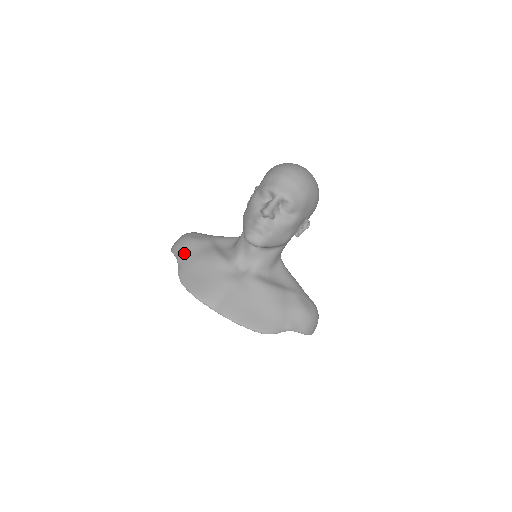
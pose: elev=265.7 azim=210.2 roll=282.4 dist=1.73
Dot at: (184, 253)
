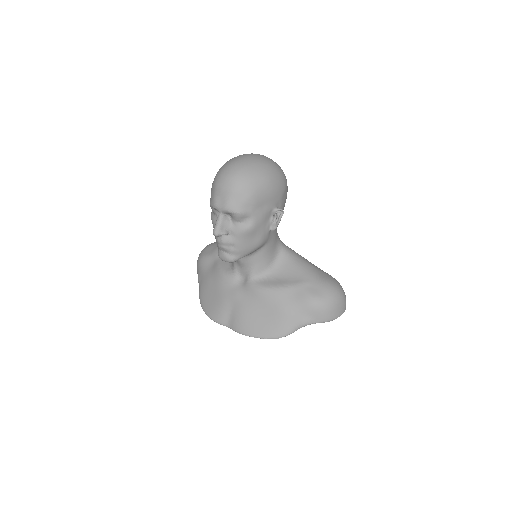
Dot at: (200, 274)
